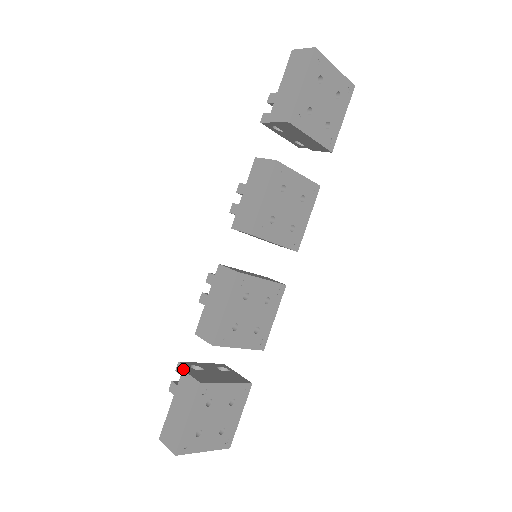
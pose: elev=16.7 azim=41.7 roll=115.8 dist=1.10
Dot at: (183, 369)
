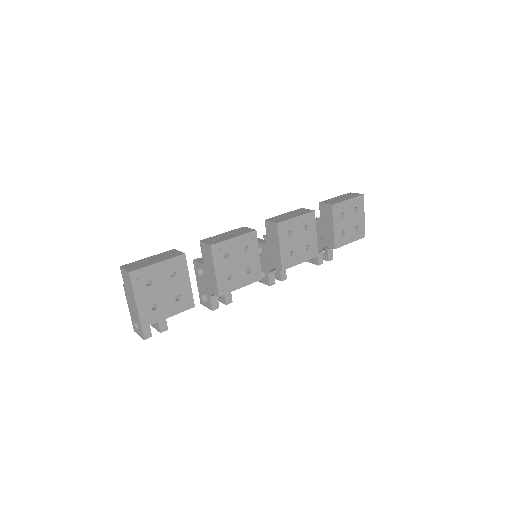
Dot at: (175, 249)
